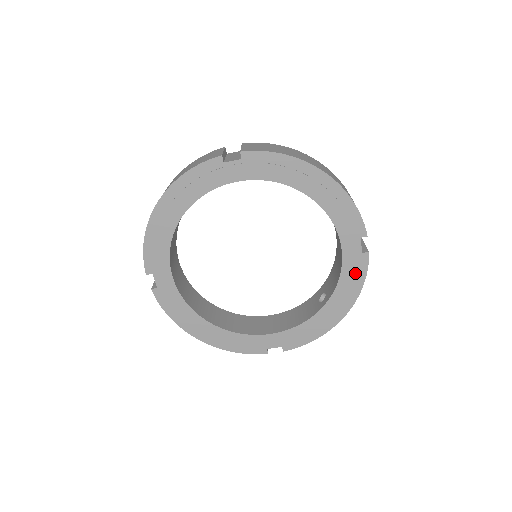
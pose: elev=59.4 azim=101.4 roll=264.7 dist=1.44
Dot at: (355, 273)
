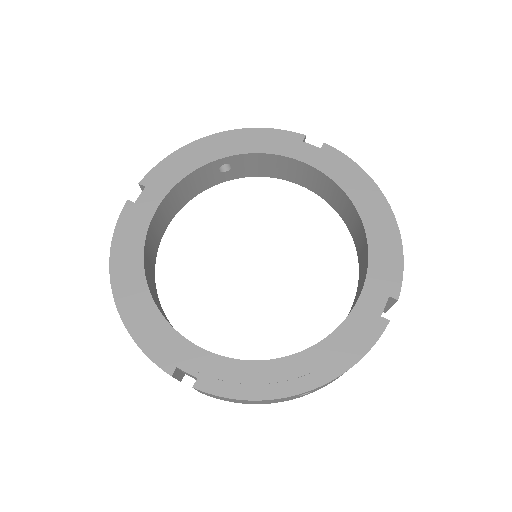
Dot at: (358, 336)
